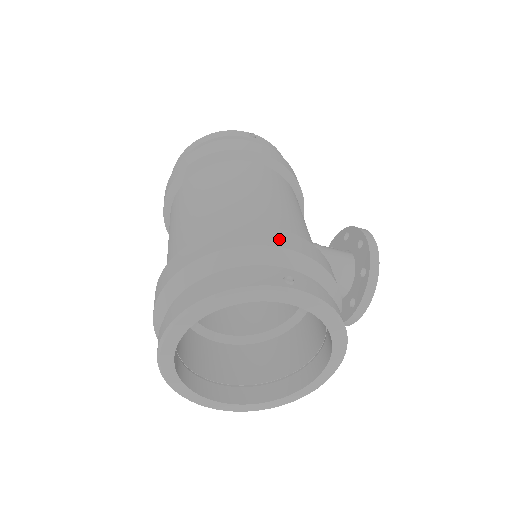
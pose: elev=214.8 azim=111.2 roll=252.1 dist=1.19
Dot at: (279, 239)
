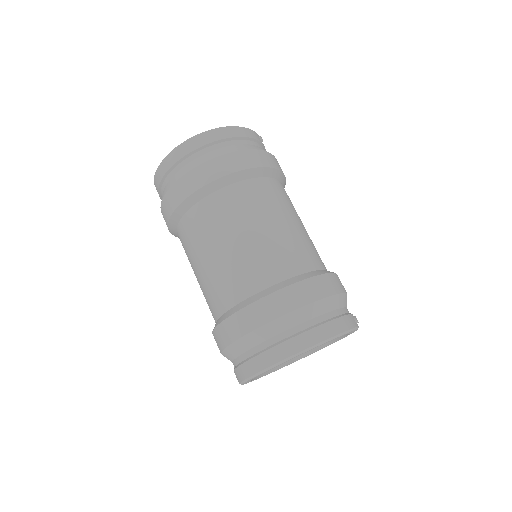
Dot at: (342, 285)
